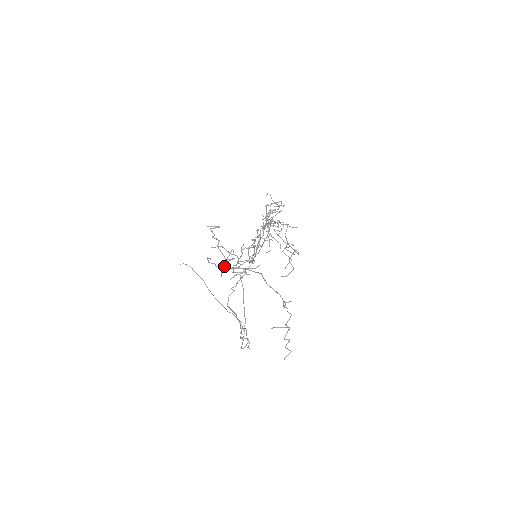
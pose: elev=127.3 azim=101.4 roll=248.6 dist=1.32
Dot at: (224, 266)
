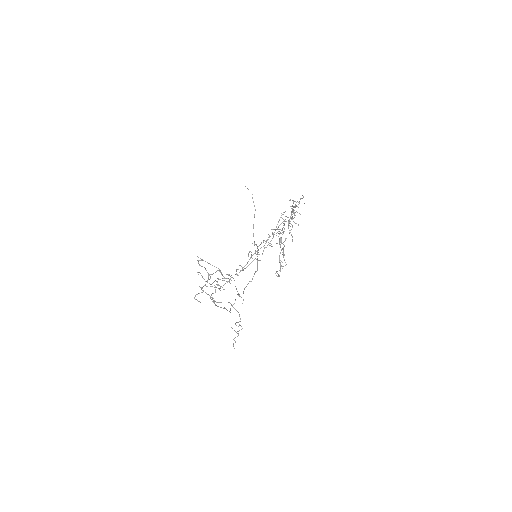
Dot at: occluded
